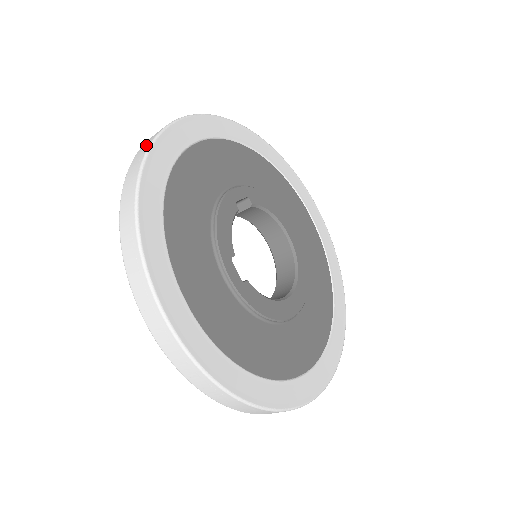
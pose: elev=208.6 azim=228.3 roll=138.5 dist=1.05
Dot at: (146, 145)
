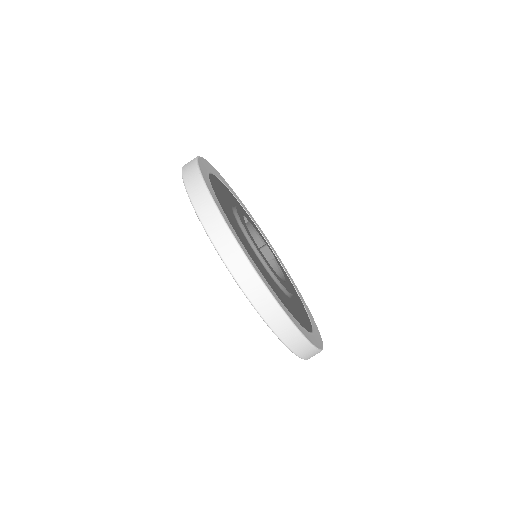
Dot at: occluded
